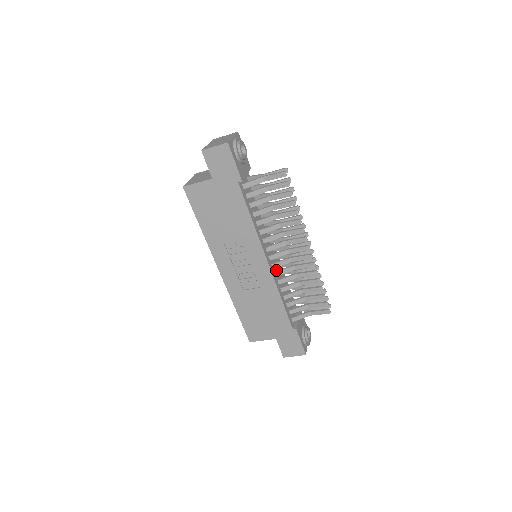
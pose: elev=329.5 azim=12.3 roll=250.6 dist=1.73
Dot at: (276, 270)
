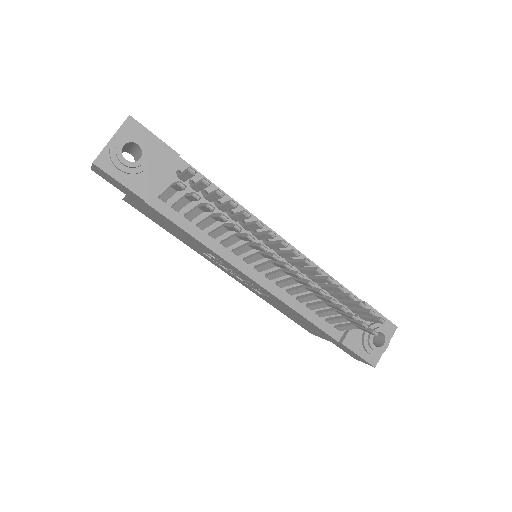
Dot at: (283, 276)
